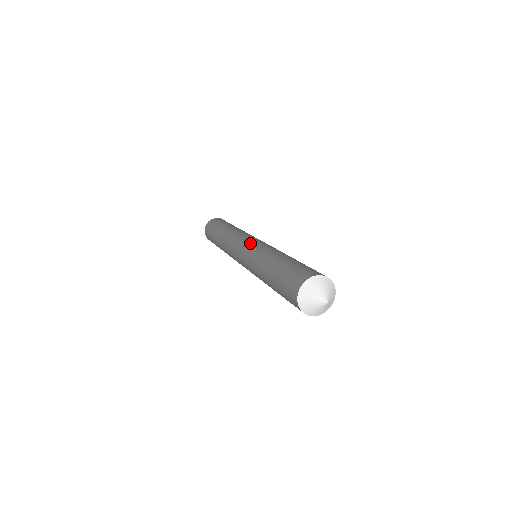
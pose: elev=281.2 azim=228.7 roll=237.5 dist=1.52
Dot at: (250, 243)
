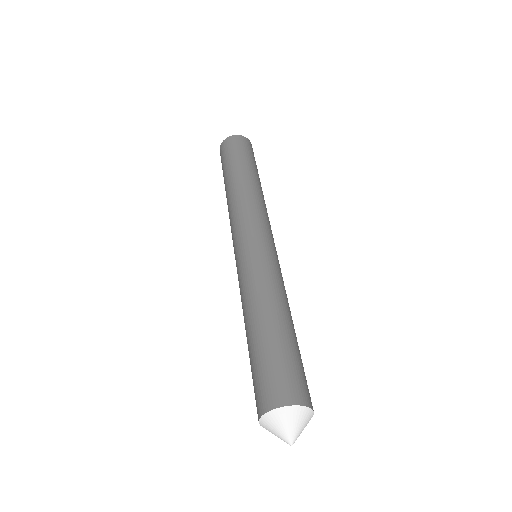
Dot at: (239, 252)
